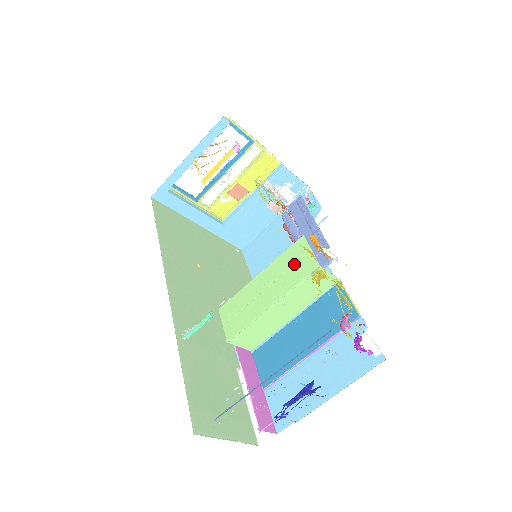
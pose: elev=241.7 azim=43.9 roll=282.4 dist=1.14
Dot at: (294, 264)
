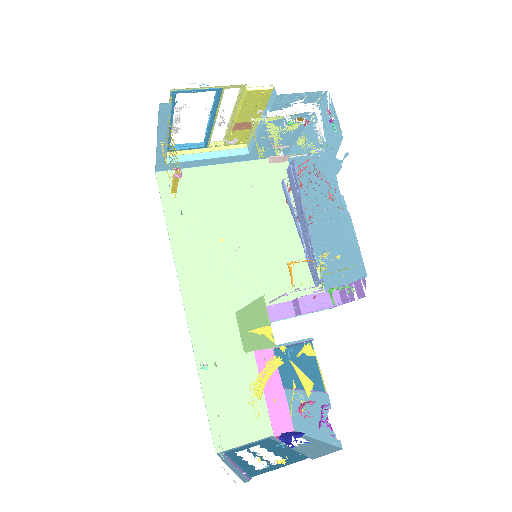
Dot at: (263, 323)
